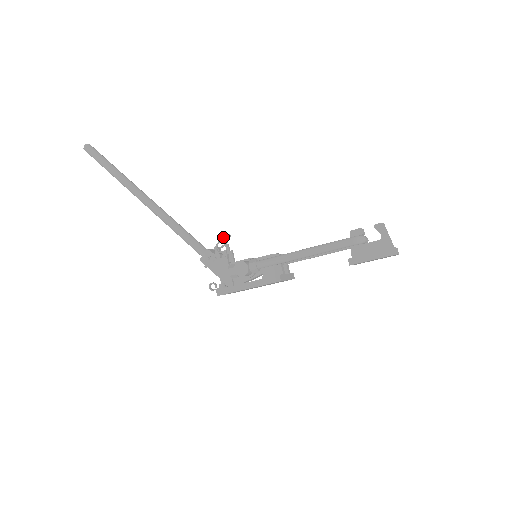
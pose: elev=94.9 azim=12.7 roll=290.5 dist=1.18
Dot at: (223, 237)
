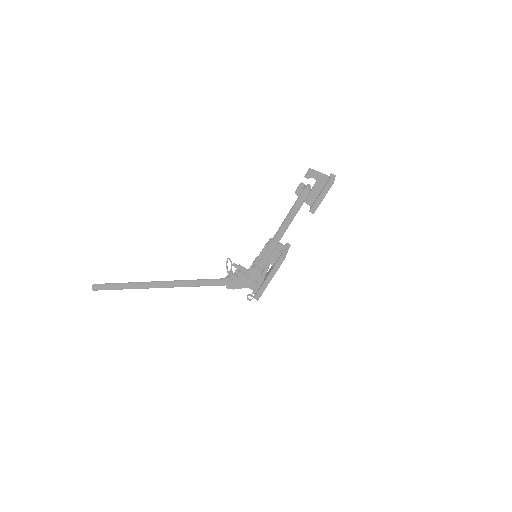
Dot at: occluded
